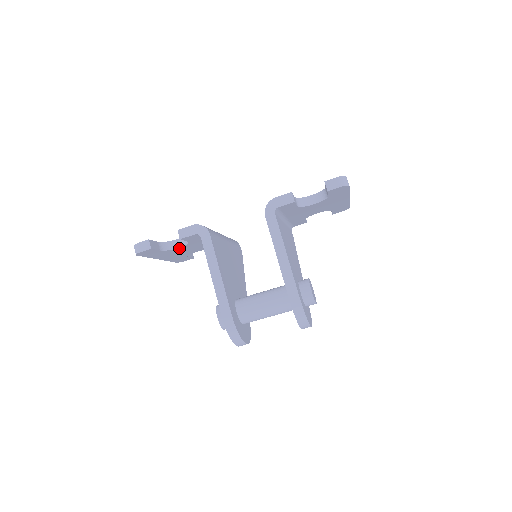
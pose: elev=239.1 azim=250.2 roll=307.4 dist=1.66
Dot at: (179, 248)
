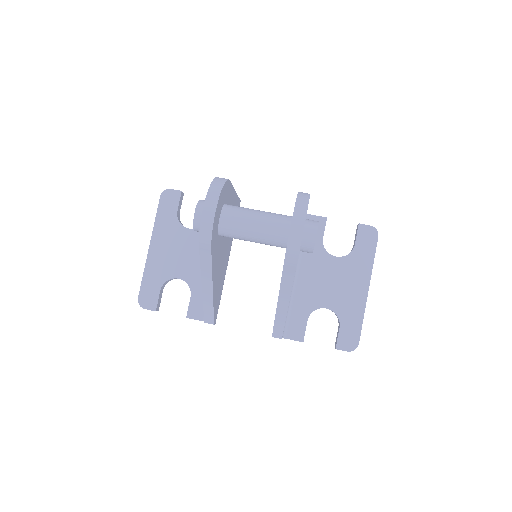
Dot at: (187, 232)
